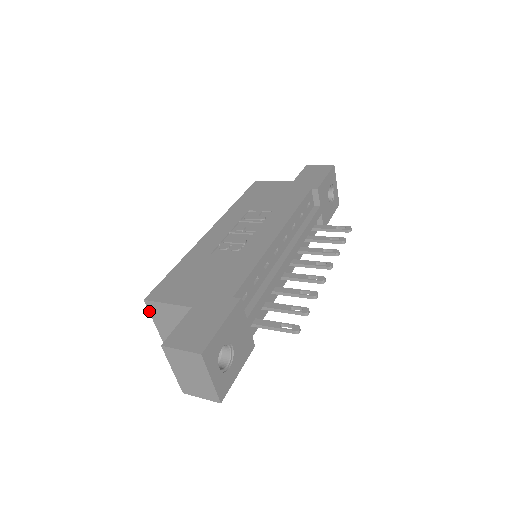
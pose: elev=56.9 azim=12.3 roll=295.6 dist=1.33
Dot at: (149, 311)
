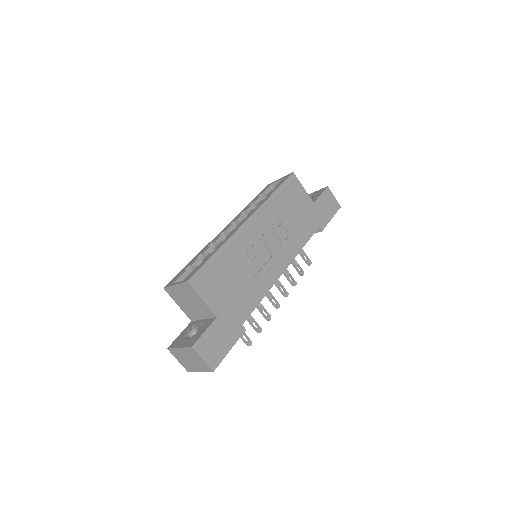
Dot at: (181, 283)
